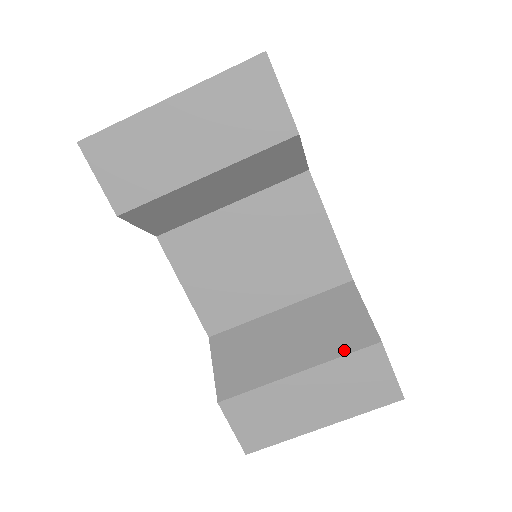
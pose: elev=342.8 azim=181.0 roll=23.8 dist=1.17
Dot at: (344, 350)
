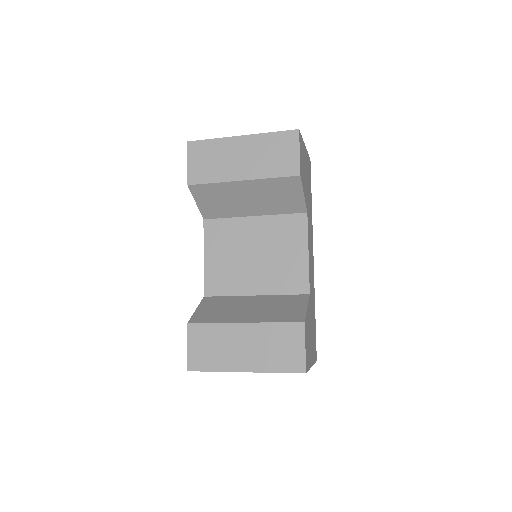
Dot at: (279, 320)
